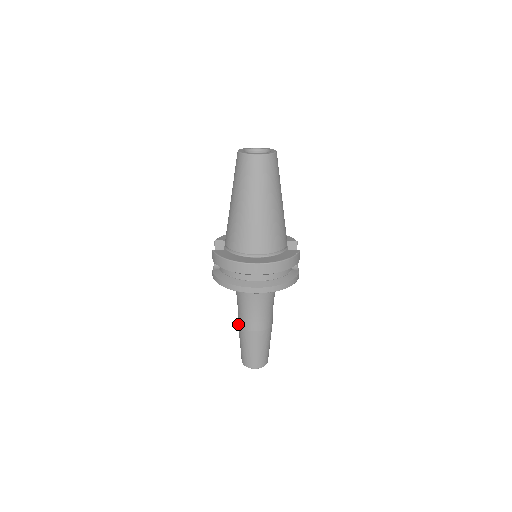
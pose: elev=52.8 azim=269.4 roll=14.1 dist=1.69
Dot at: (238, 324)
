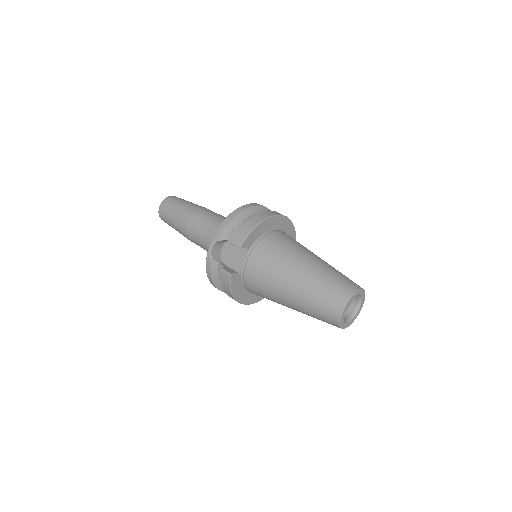
Dot at: (186, 230)
